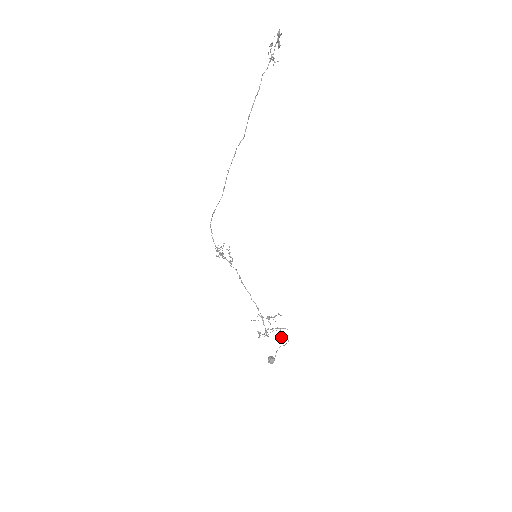
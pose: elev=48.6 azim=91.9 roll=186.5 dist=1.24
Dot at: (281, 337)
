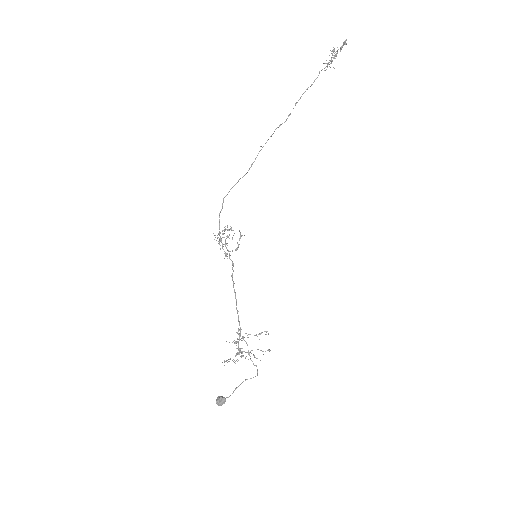
Dot at: (255, 365)
